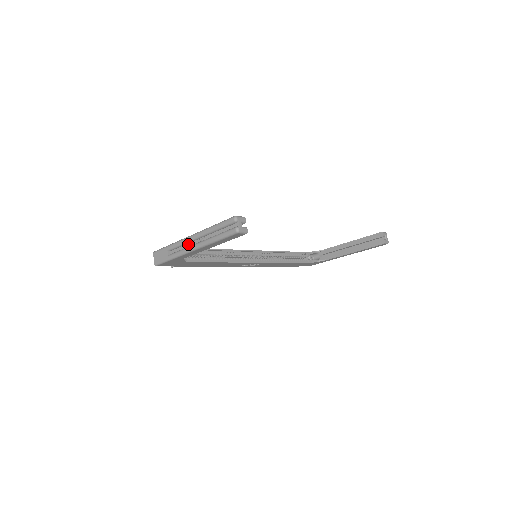
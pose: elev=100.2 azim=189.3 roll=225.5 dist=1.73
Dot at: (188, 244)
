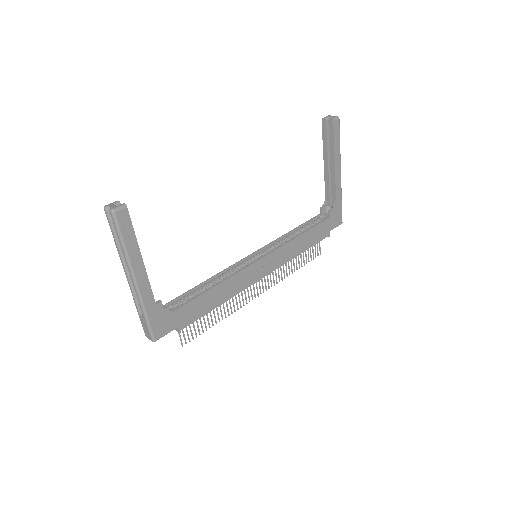
Dot at: occluded
